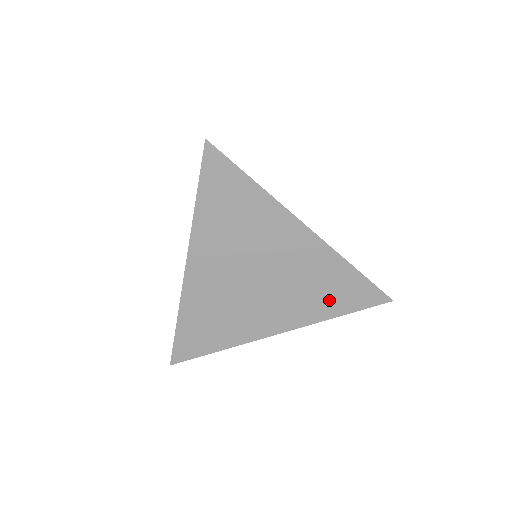
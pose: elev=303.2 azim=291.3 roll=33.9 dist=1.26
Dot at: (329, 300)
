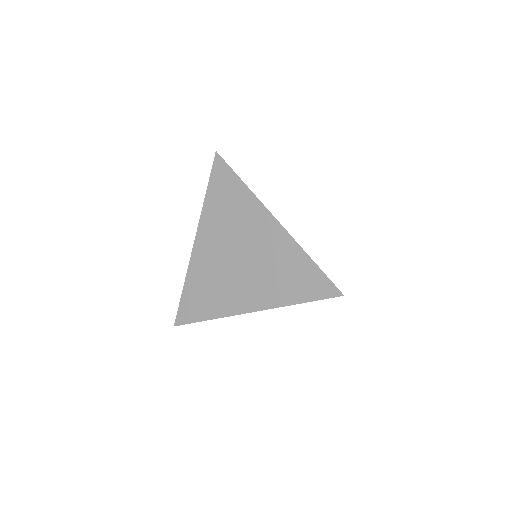
Dot at: (291, 286)
